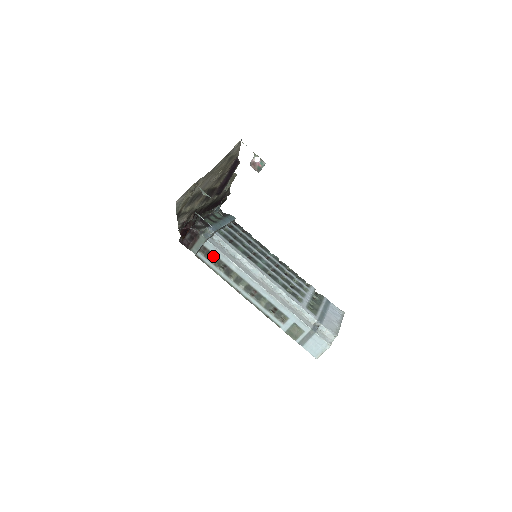
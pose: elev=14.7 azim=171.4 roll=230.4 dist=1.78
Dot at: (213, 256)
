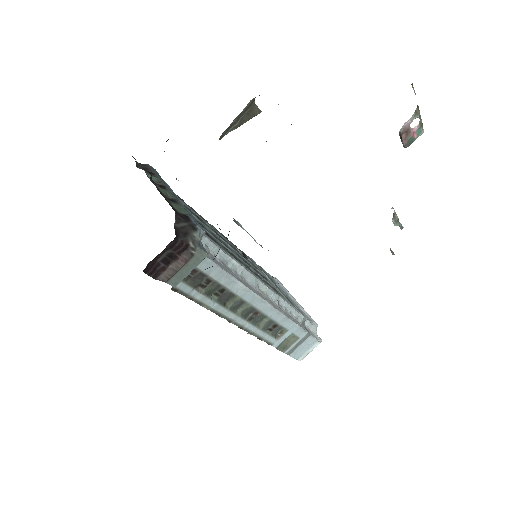
Dot at: (206, 280)
